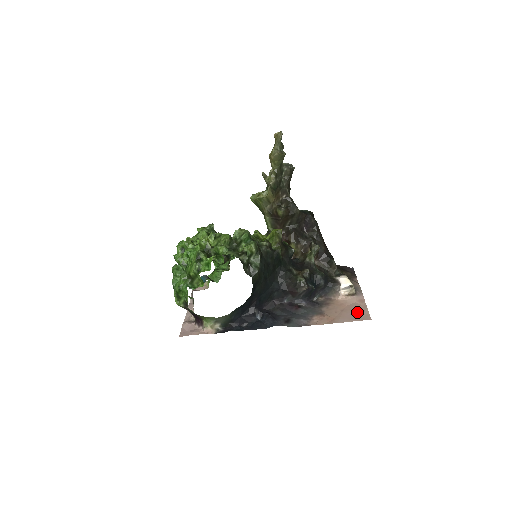
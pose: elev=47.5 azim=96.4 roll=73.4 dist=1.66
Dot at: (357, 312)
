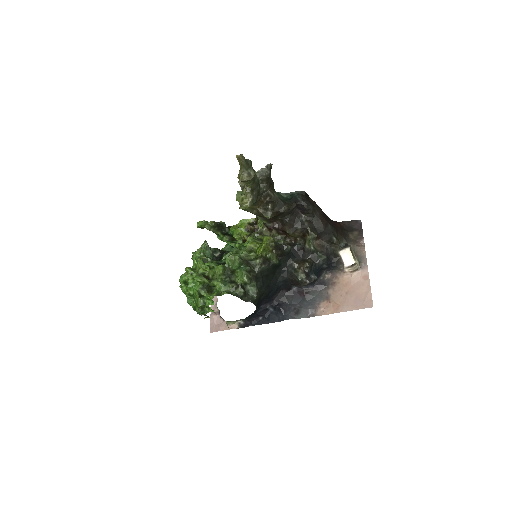
Dot at: (360, 296)
